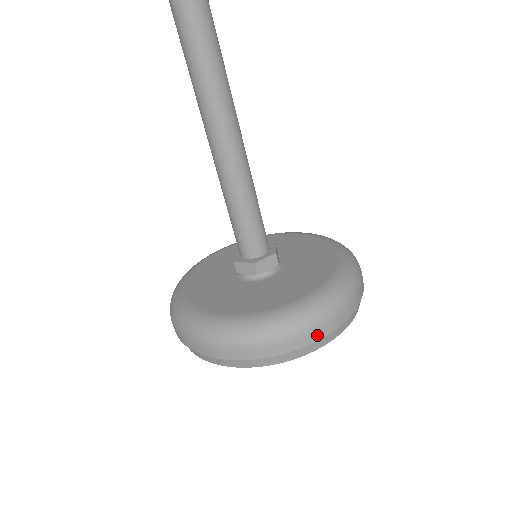
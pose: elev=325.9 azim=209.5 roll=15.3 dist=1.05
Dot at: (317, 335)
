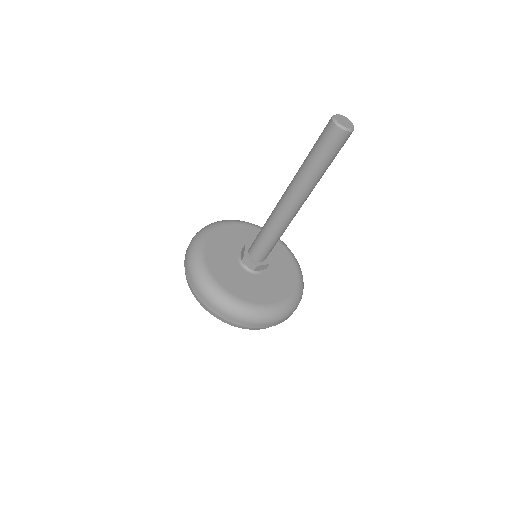
Dot at: occluded
